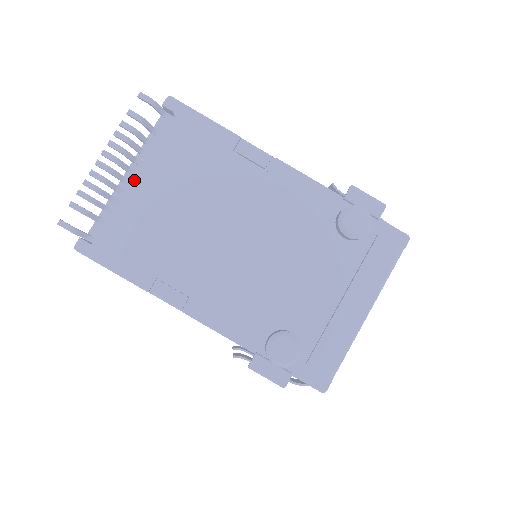
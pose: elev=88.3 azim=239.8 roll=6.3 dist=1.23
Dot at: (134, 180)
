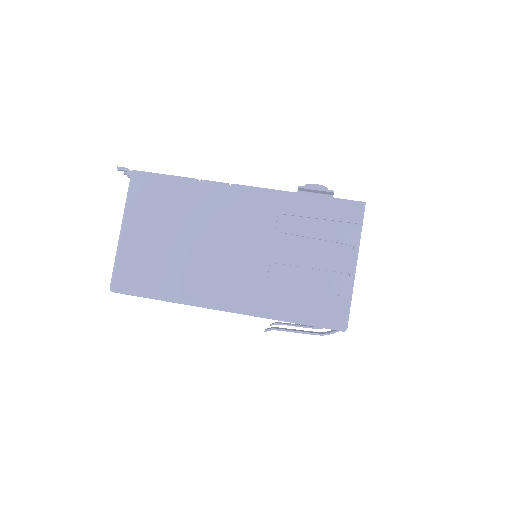
Dot at: occluded
